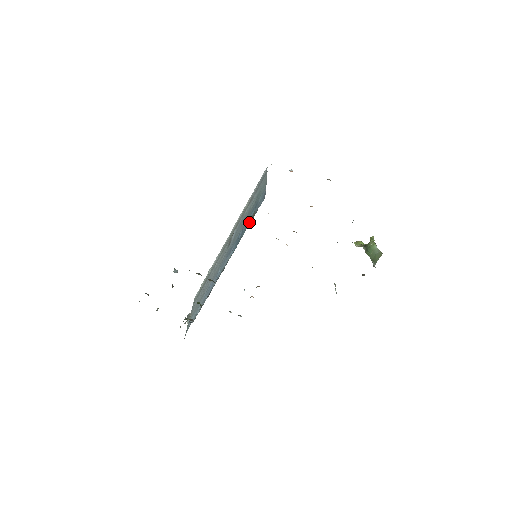
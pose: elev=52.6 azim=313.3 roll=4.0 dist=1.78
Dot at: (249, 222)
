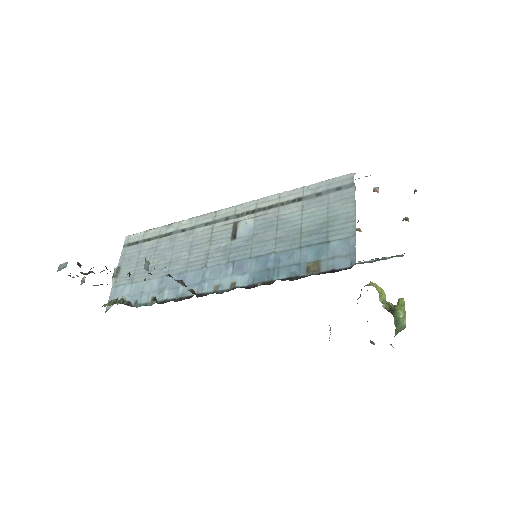
Dot at: (302, 267)
